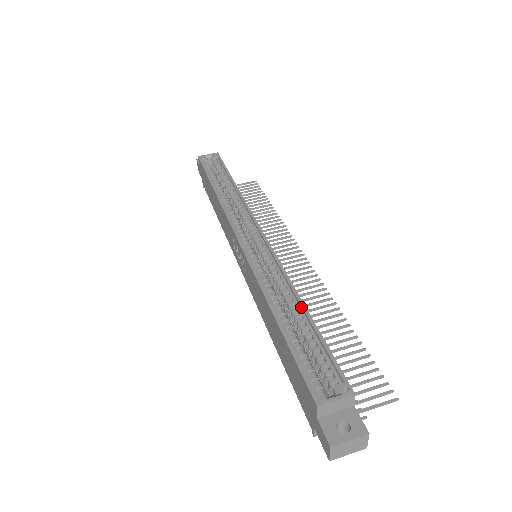
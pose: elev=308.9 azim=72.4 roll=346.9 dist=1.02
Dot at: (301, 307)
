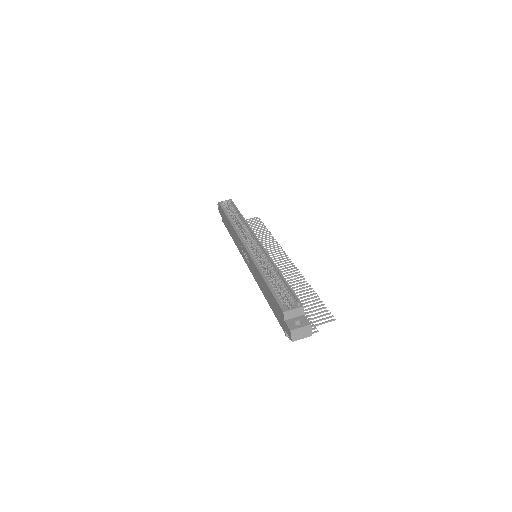
Dot at: (279, 273)
